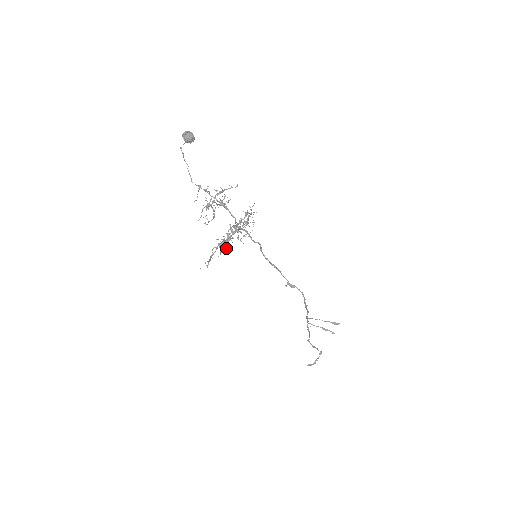
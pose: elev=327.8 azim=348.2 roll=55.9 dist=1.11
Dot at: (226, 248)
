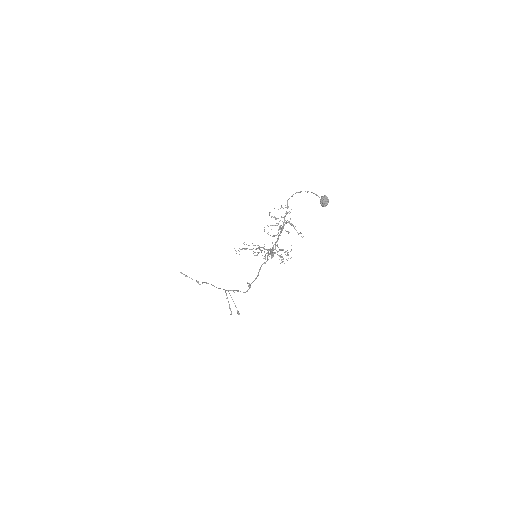
Dot at: occluded
